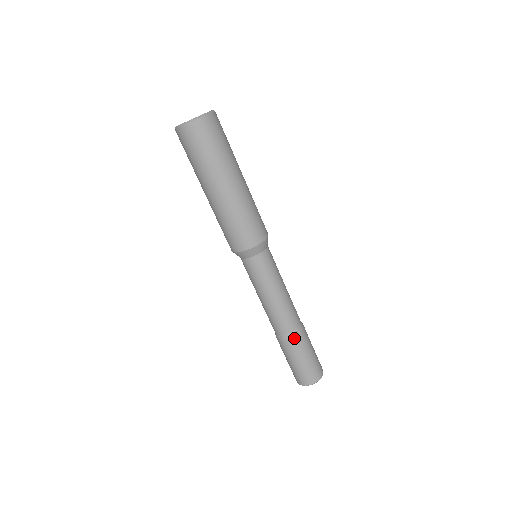
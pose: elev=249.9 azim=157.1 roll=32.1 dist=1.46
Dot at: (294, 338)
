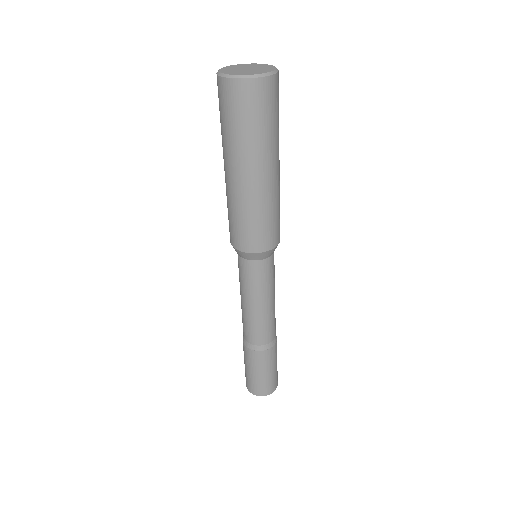
Dot at: (251, 350)
